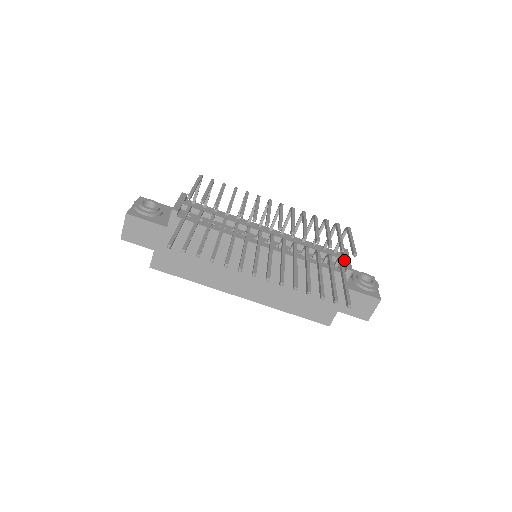
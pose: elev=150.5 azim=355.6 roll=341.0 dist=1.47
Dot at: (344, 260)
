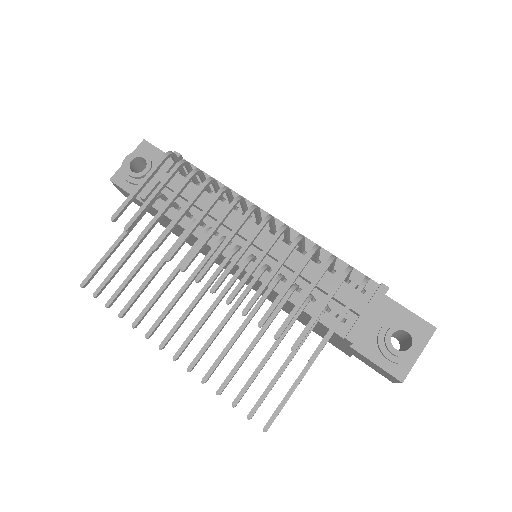
Dot at: (359, 314)
